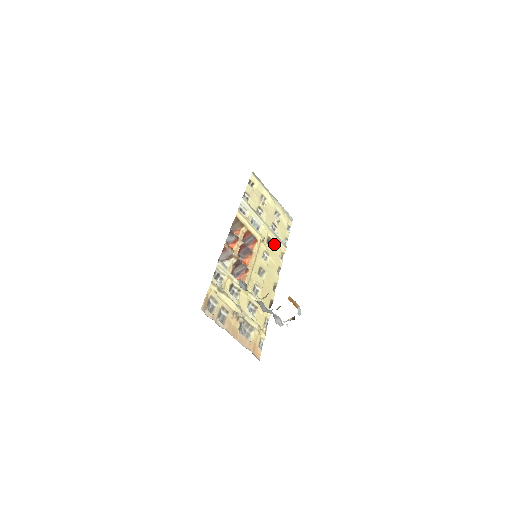
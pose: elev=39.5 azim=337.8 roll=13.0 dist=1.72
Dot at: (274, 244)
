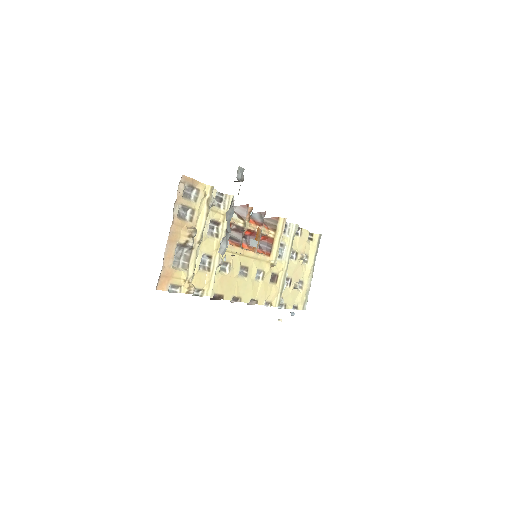
Dot at: (275, 286)
